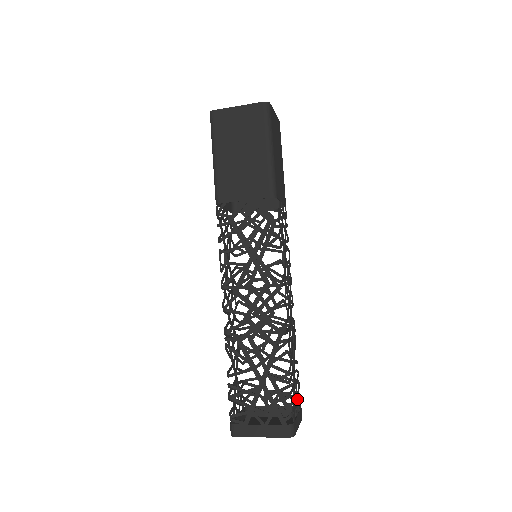
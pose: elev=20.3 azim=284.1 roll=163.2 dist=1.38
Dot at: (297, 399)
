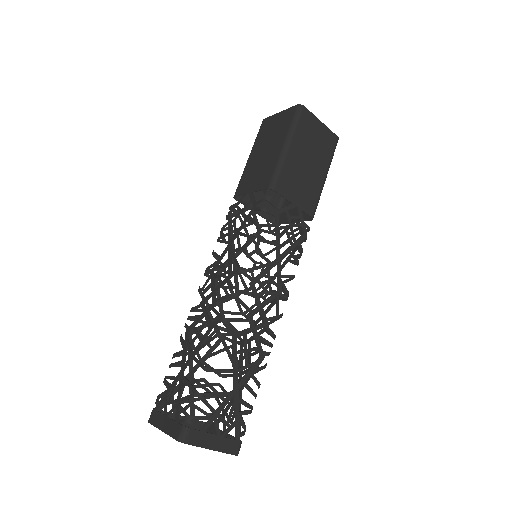
Dot at: (227, 415)
